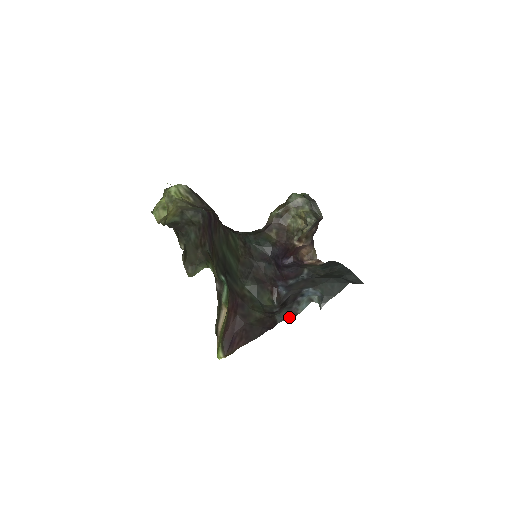
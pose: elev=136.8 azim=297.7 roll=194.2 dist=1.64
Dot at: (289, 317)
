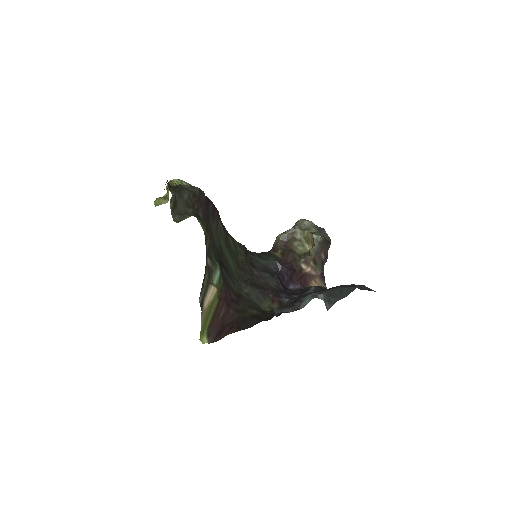
Dot at: (289, 311)
